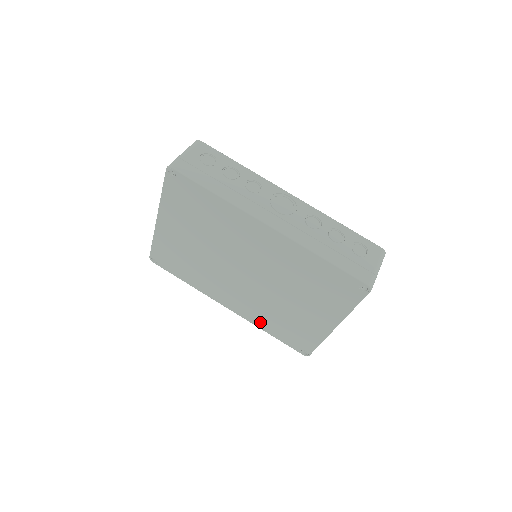
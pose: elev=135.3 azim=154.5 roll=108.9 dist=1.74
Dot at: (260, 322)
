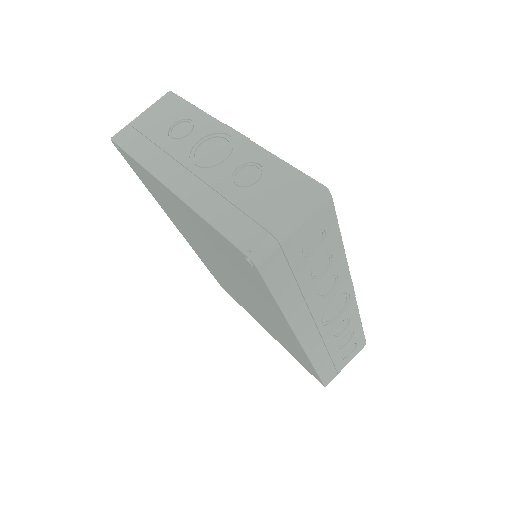
Dot at: (203, 260)
